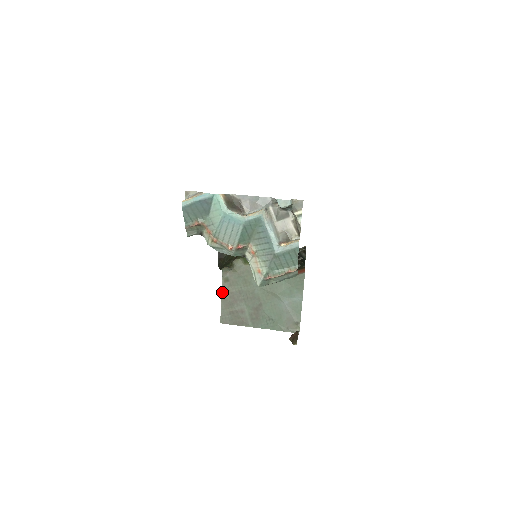
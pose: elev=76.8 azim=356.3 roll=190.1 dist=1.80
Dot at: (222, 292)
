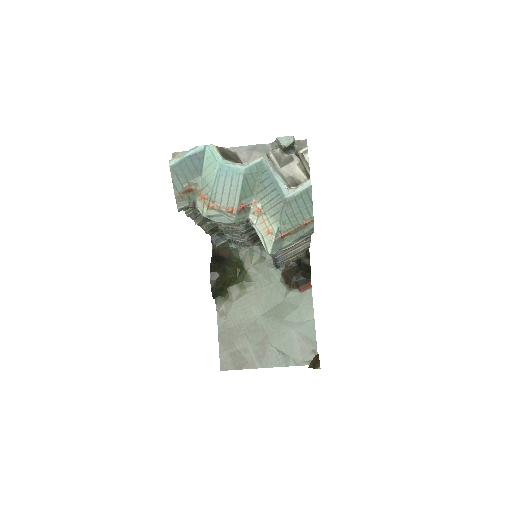
Dot at: (218, 330)
